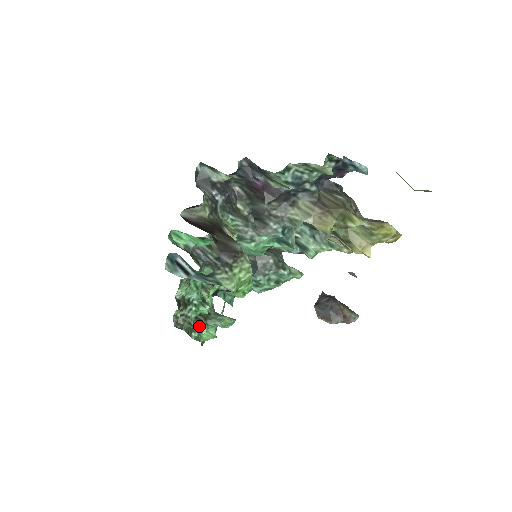
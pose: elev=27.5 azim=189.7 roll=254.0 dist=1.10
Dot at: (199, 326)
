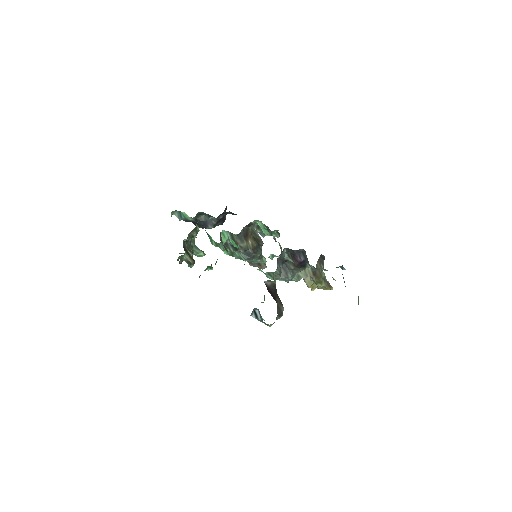
Dot at: (193, 265)
